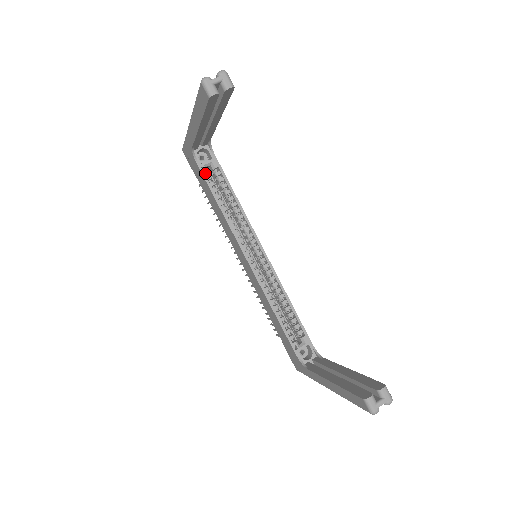
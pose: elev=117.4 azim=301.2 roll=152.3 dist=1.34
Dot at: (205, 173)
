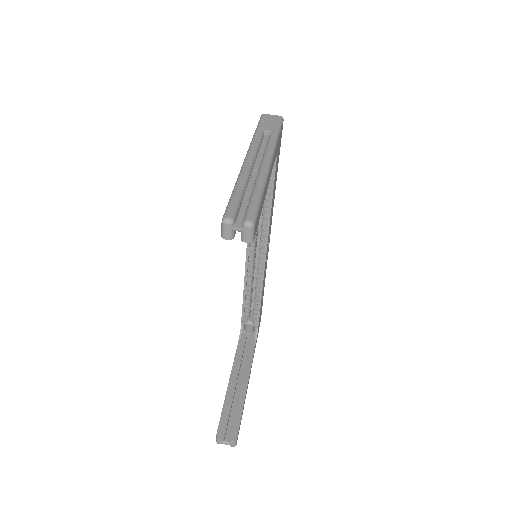
Dot at: occluded
